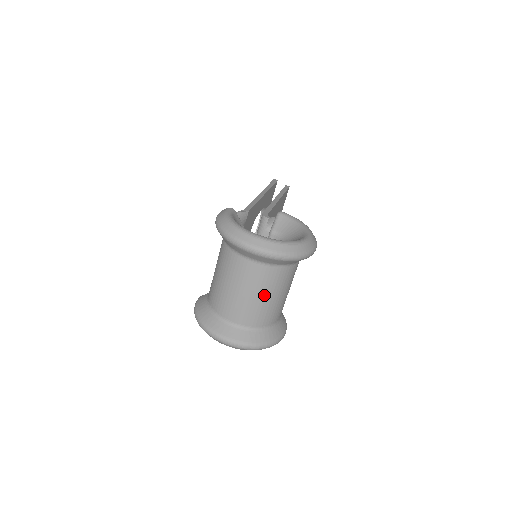
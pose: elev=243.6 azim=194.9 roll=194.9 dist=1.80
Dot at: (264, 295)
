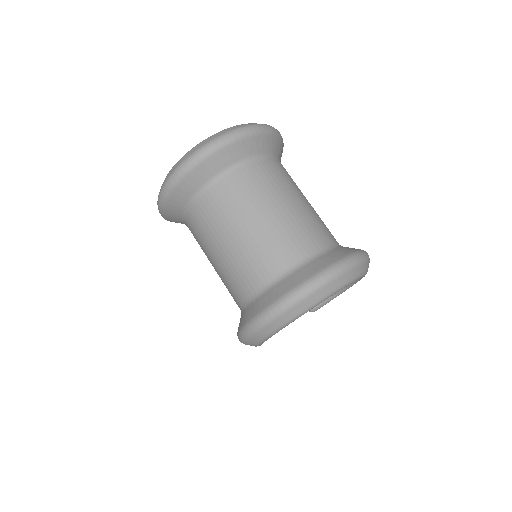
Dot at: (281, 202)
